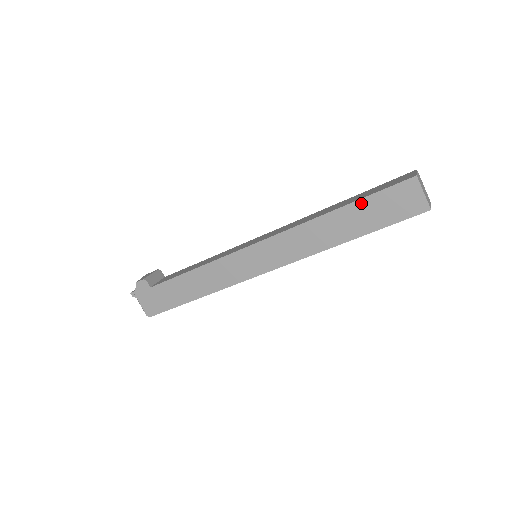
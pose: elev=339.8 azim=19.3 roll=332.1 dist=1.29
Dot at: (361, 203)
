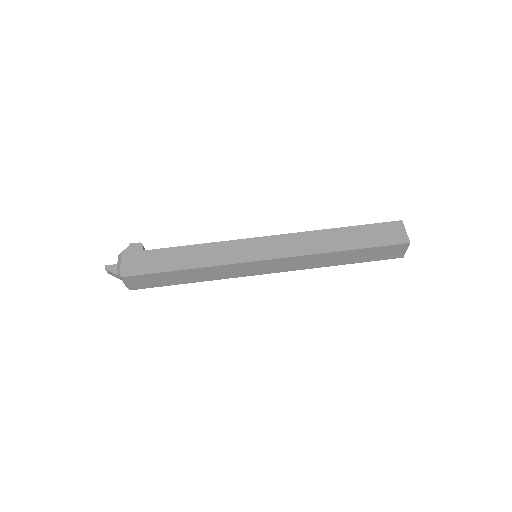
Dot at: (360, 228)
